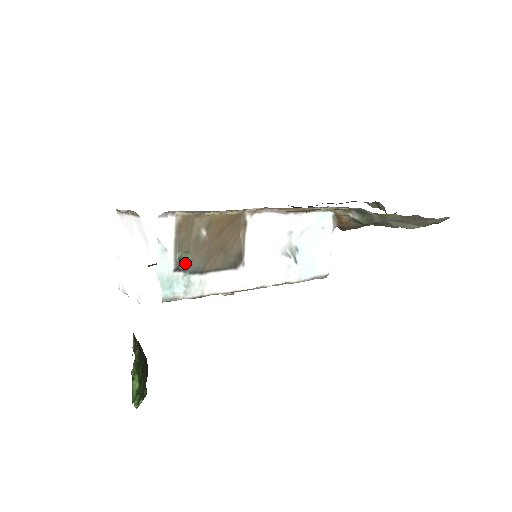
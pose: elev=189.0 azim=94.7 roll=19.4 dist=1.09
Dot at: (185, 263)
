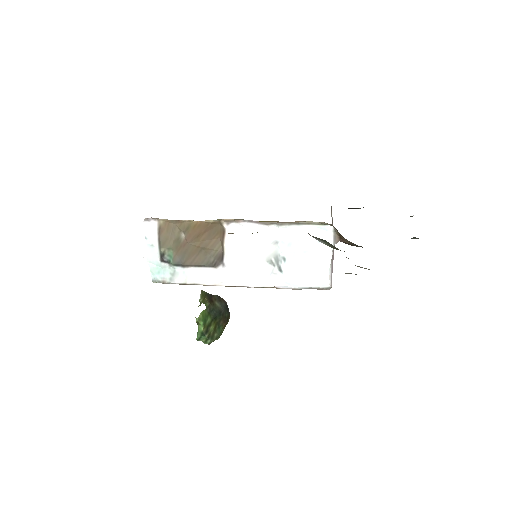
Dot at: (168, 257)
